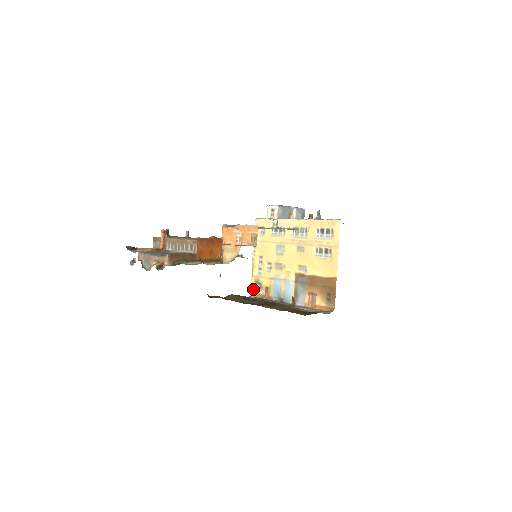
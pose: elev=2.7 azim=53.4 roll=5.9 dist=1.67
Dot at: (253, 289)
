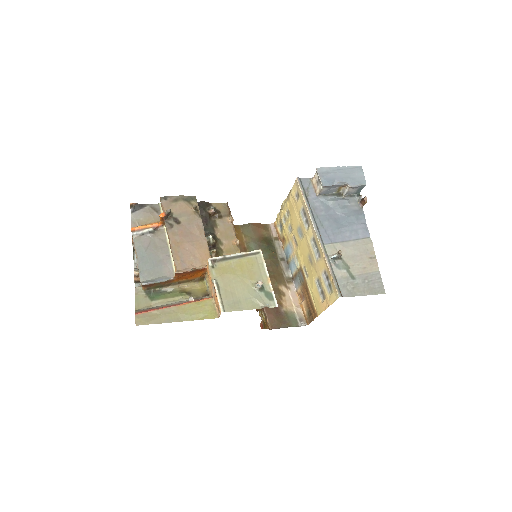
Dot at: (277, 222)
